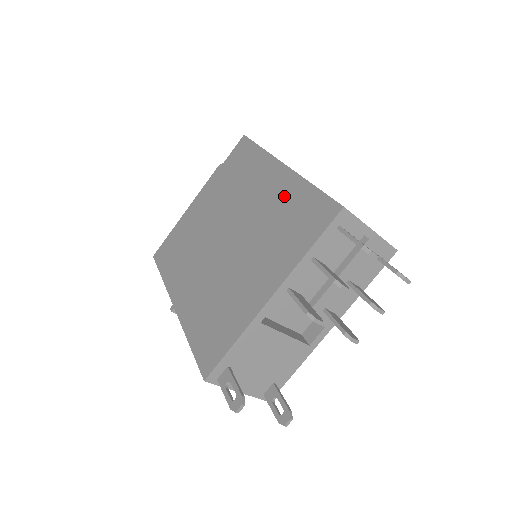
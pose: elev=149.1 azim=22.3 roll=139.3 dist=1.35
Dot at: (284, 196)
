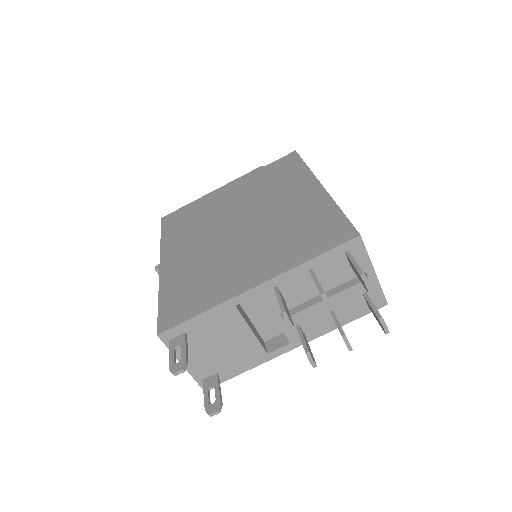
Dot at: (309, 209)
